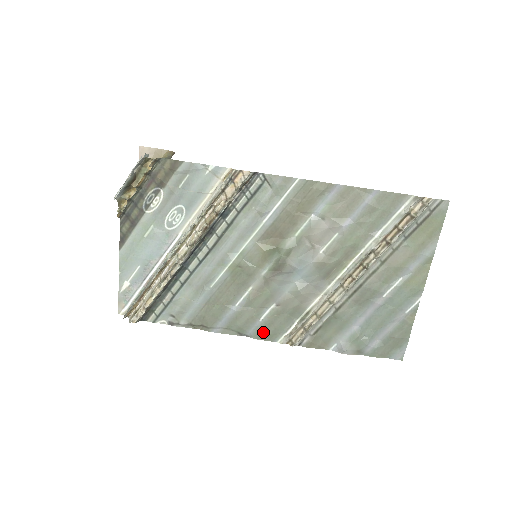
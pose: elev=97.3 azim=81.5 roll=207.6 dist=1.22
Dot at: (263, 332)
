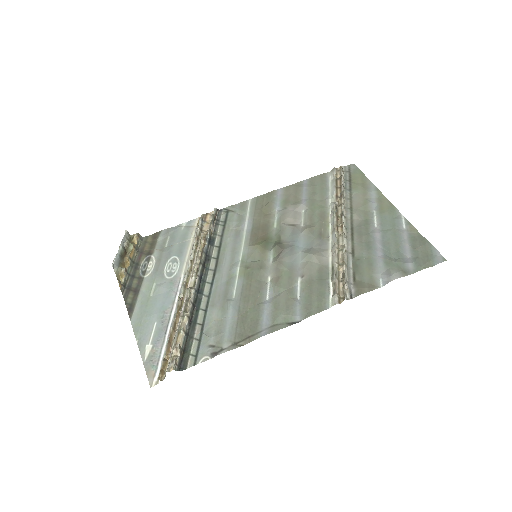
Dot at: (309, 307)
